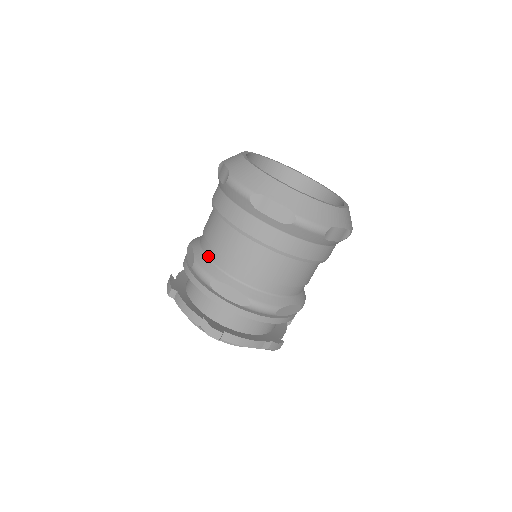
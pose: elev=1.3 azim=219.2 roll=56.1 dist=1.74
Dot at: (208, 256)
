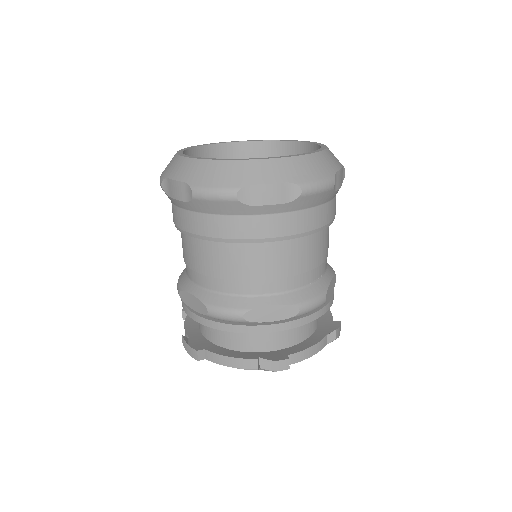
Dot at: occluded
